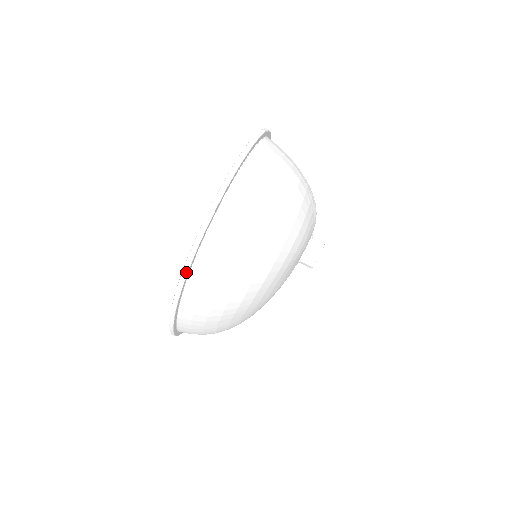
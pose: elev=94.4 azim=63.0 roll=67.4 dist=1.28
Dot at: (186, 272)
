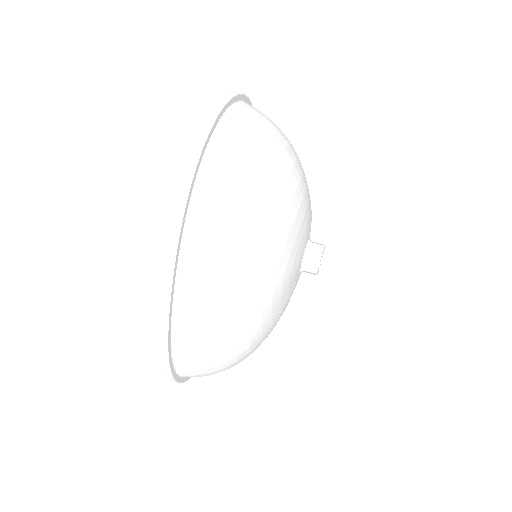
Dot at: (195, 164)
